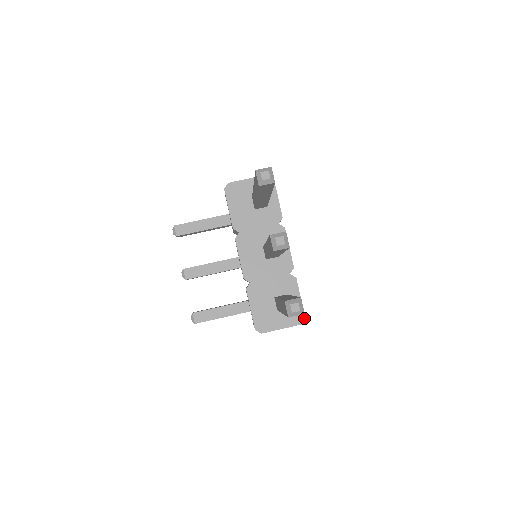
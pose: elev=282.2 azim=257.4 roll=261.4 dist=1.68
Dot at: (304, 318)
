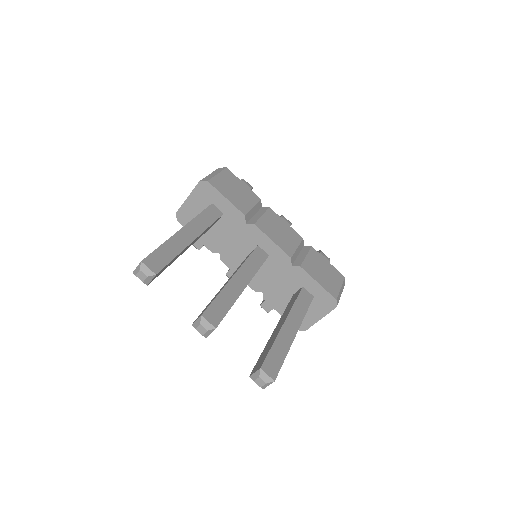
Dot at: (335, 300)
